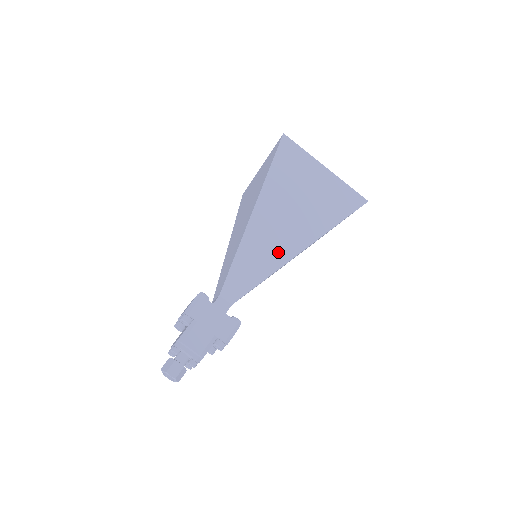
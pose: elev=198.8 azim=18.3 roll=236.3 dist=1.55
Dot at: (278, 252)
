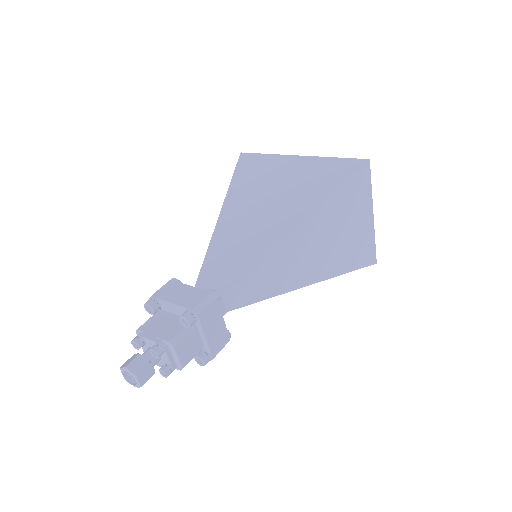
Dot at: (295, 276)
